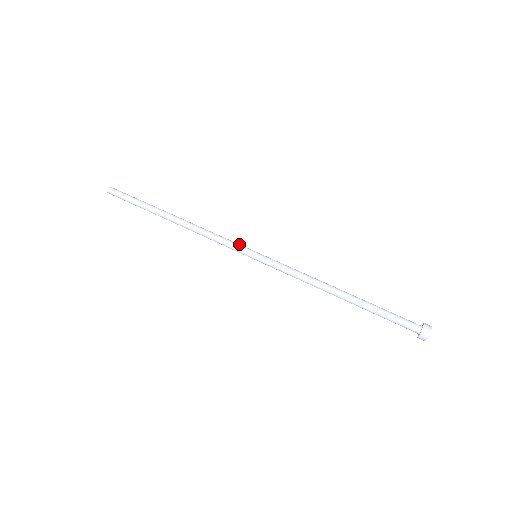
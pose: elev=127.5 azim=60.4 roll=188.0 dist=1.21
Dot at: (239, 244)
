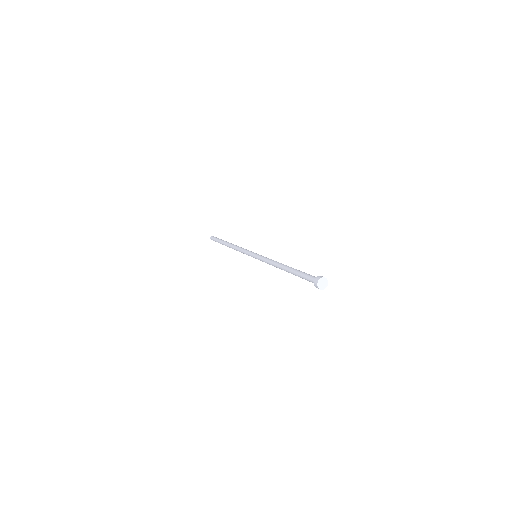
Dot at: occluded
